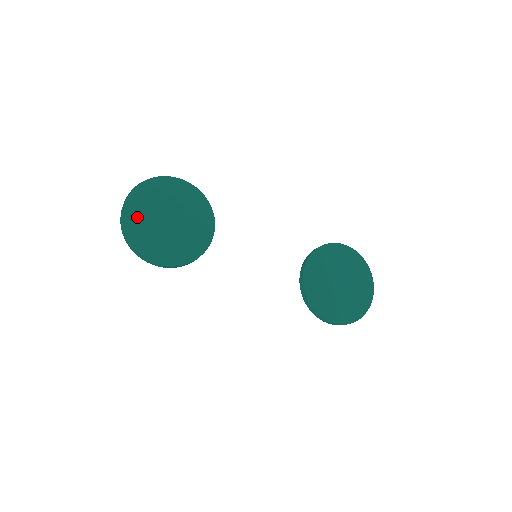
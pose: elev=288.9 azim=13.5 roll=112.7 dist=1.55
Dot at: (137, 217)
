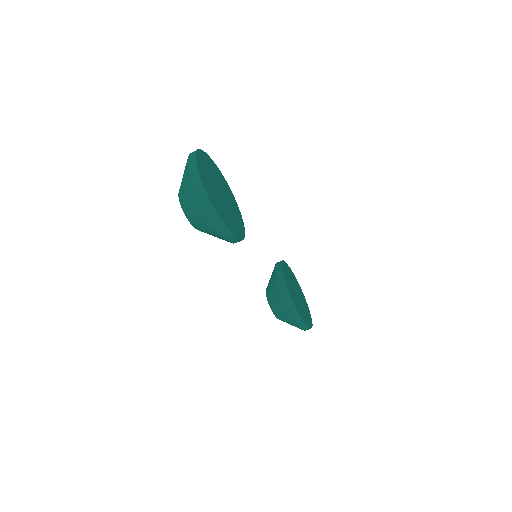
Dot at: (206, 179)
